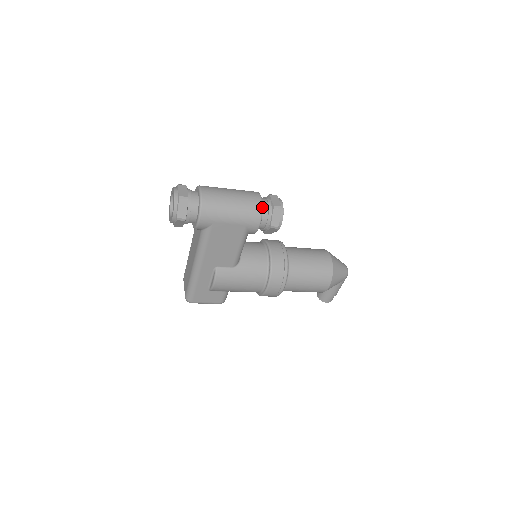
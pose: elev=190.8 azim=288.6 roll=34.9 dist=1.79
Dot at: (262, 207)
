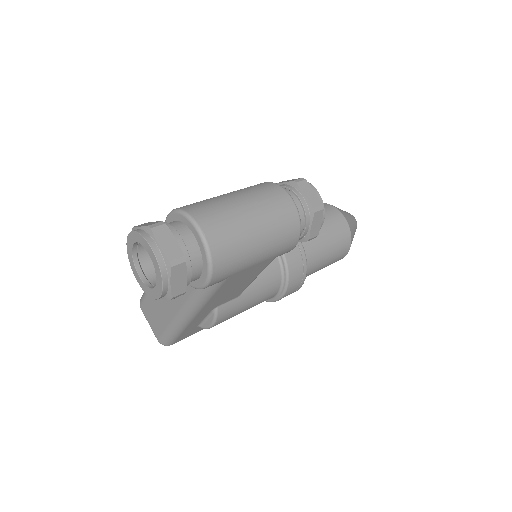
Dot at: (300, 219)
